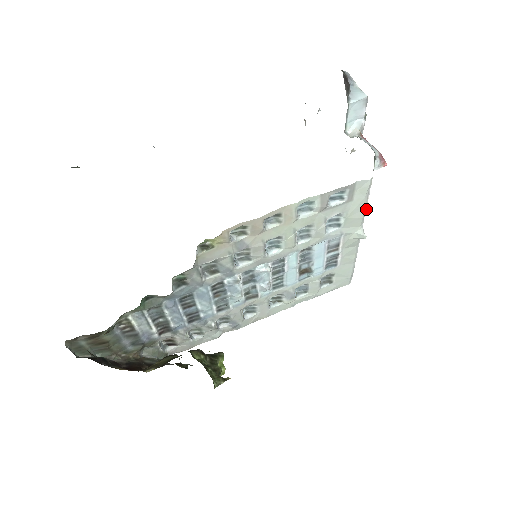
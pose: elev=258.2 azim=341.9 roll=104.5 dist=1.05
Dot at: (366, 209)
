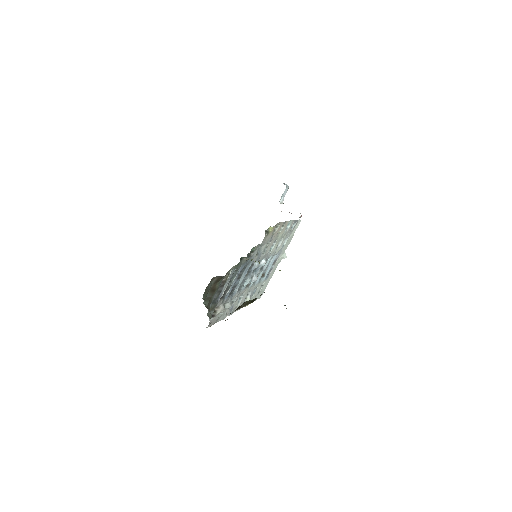
Dot at: occluded
